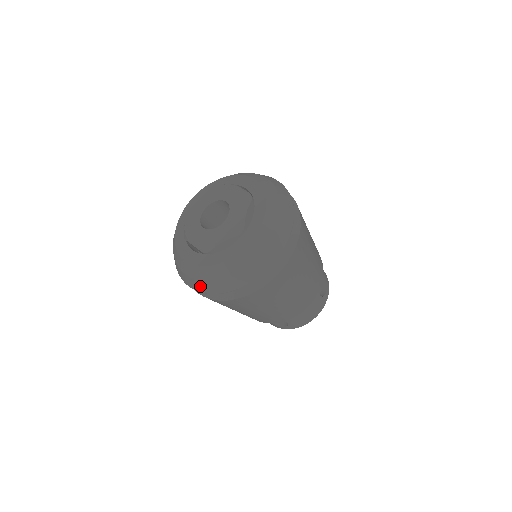
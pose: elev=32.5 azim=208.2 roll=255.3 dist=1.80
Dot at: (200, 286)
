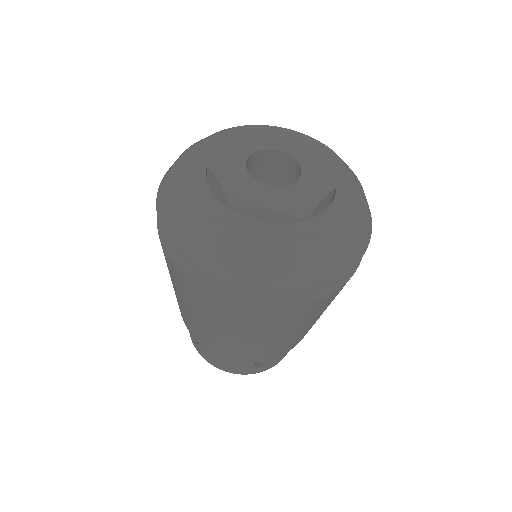
Dot at: (300, 278)
